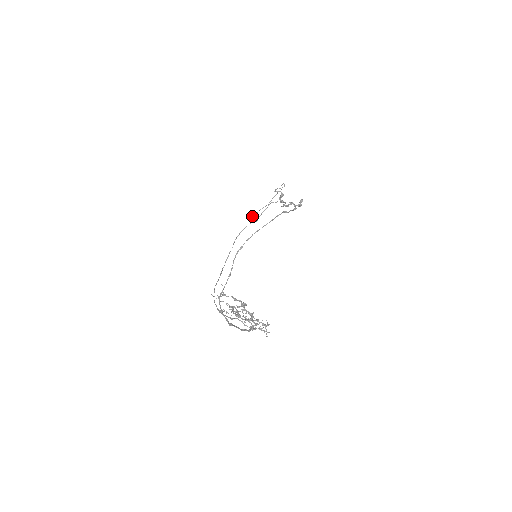
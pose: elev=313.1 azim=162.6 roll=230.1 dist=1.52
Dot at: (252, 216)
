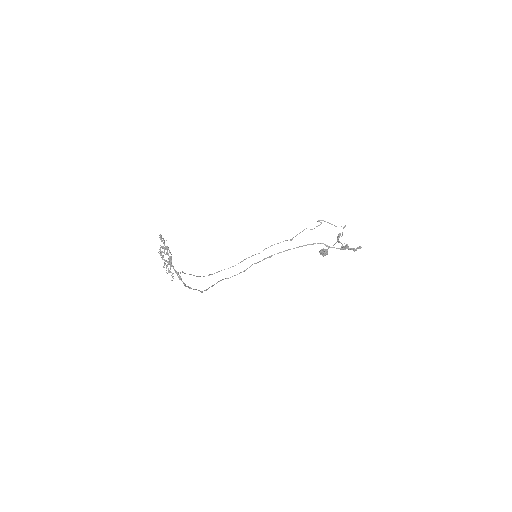
Dot at: (321, 251)
